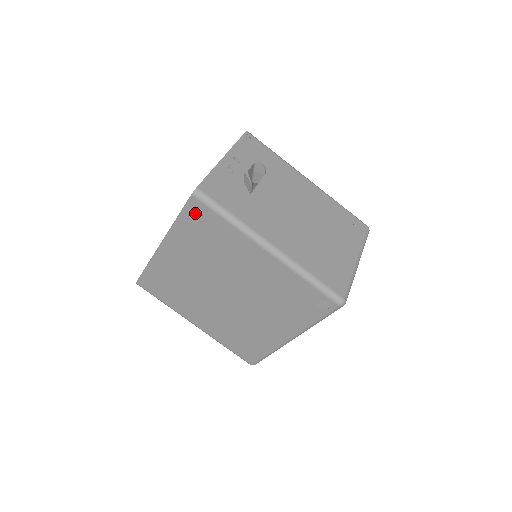
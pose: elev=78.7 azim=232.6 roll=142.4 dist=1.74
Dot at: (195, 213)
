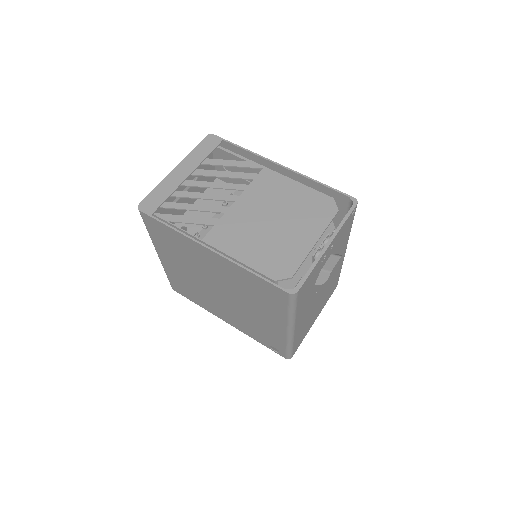
Dot at: (273, 291)
